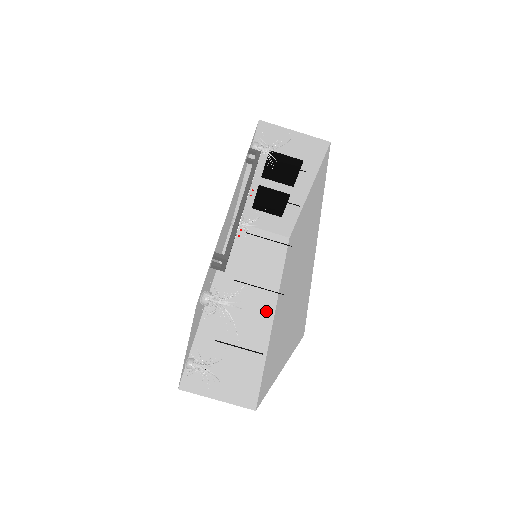
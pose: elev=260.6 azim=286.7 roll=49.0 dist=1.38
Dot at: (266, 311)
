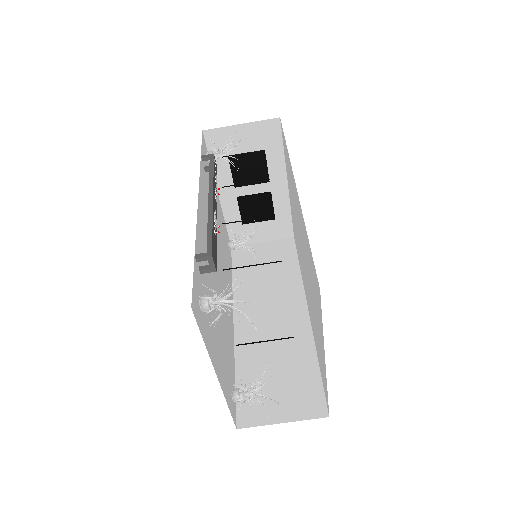
Dot at: (299, 314)
